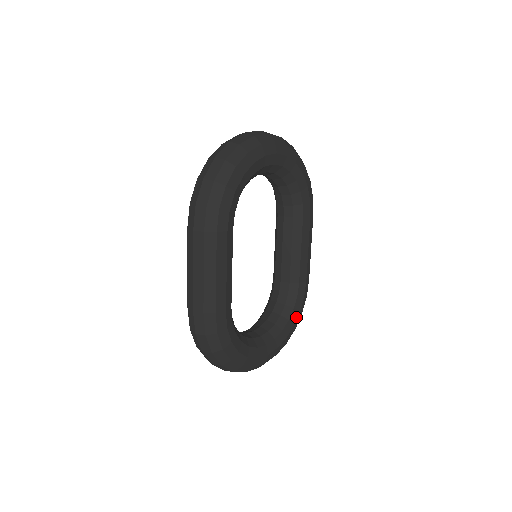
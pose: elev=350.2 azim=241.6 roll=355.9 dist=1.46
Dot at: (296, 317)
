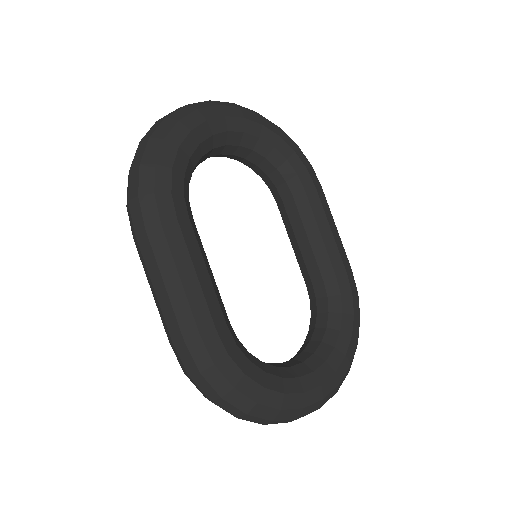
Dot at: (350, 324)
